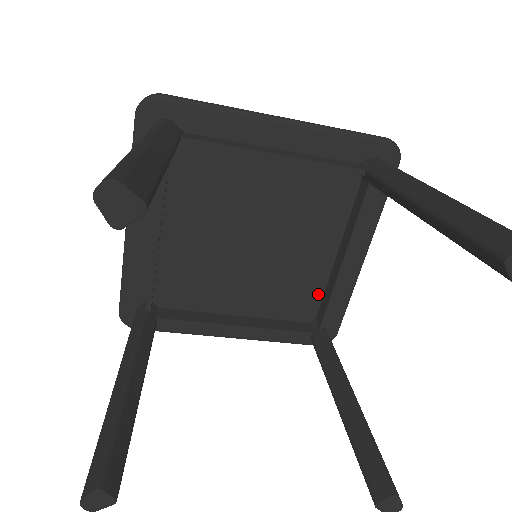
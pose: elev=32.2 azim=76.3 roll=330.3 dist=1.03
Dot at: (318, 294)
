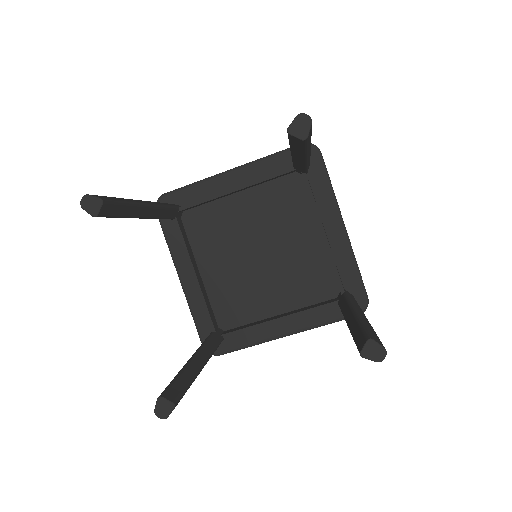
Dot at: (329, 271)
